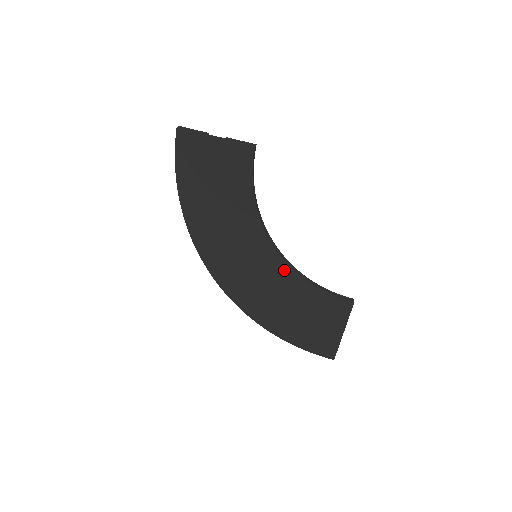
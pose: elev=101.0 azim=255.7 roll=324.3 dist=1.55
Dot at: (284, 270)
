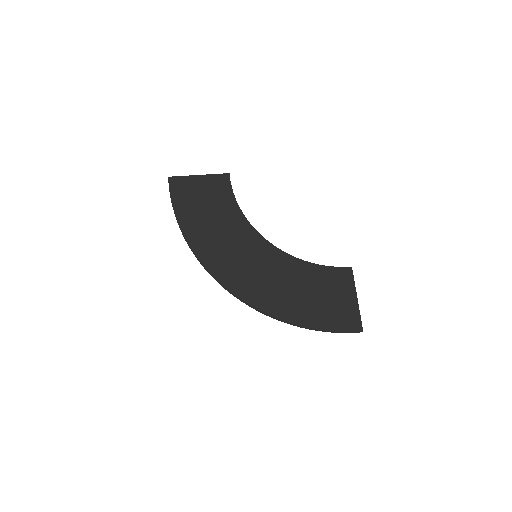
Dot at: (283, 258)
